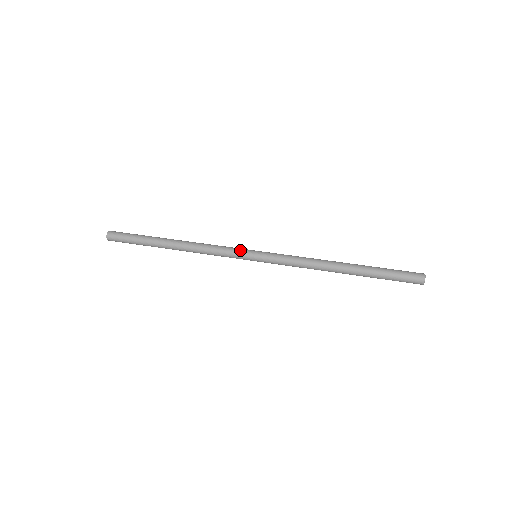
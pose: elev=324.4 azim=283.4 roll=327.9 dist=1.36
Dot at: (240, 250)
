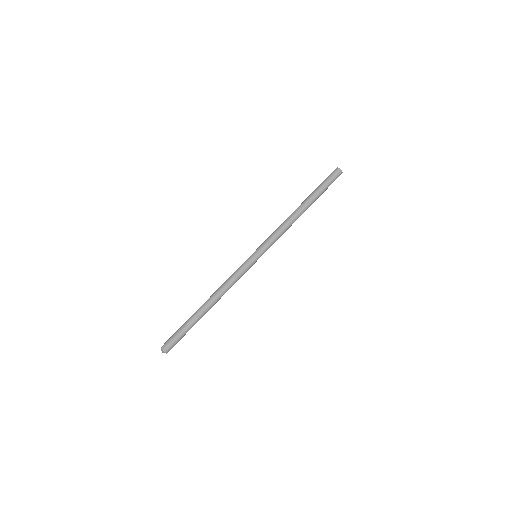
Dot at: (247, 264)
